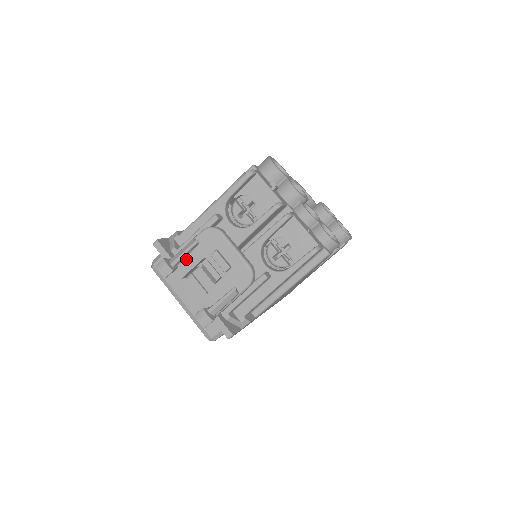
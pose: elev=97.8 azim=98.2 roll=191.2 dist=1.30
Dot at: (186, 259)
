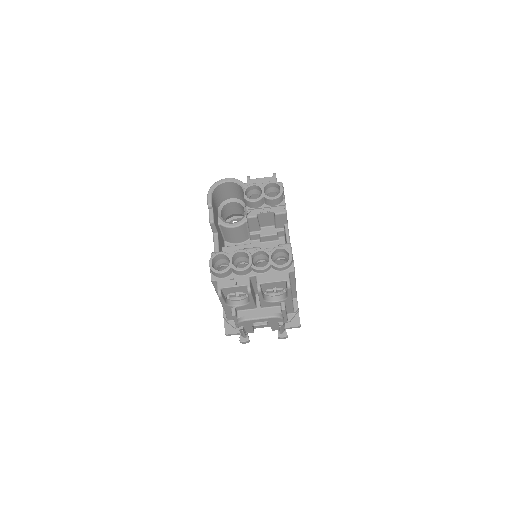
Dot at: (246, 330)
